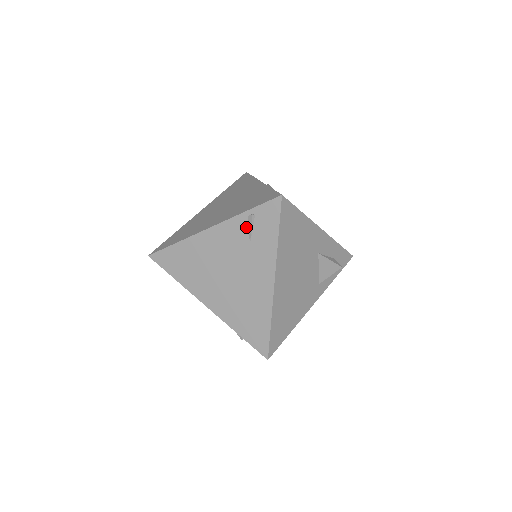
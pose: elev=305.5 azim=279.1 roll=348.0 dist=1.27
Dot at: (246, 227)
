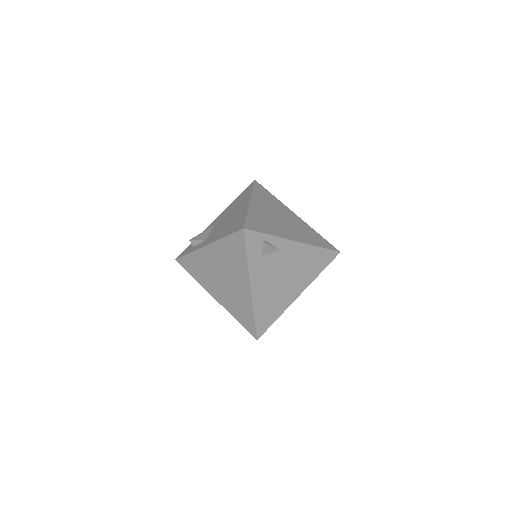
Dot at: occluded
